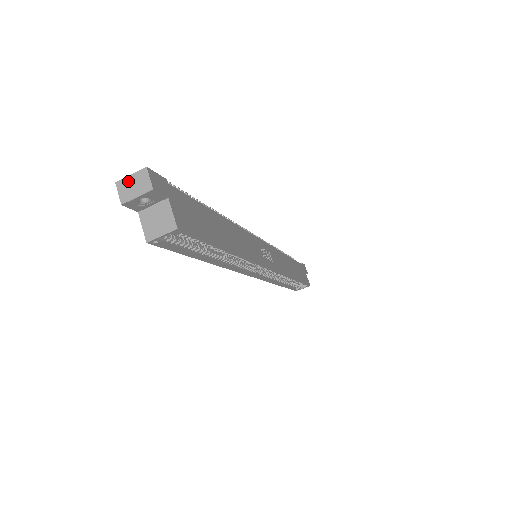
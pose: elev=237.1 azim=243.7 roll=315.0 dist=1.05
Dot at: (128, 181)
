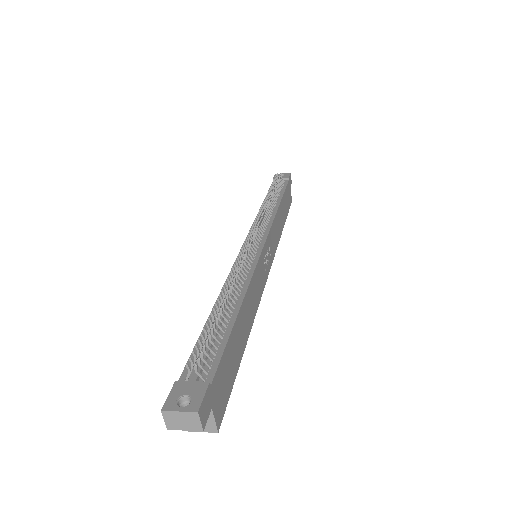
Dot at: (176, 415)
